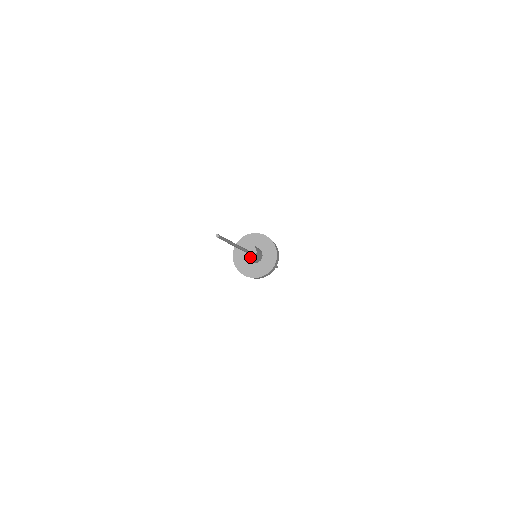
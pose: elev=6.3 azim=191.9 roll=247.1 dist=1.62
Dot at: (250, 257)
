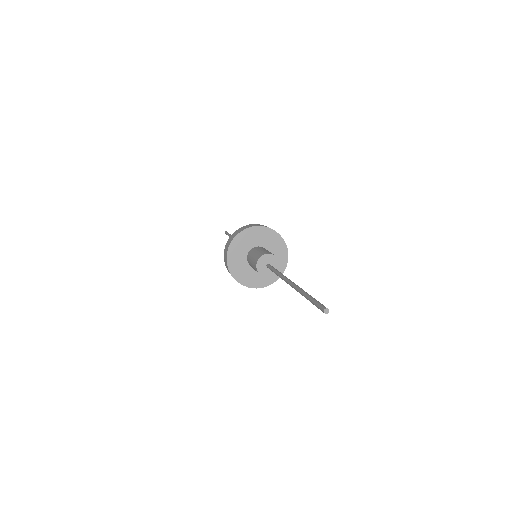
Dot at: (275, 268)
